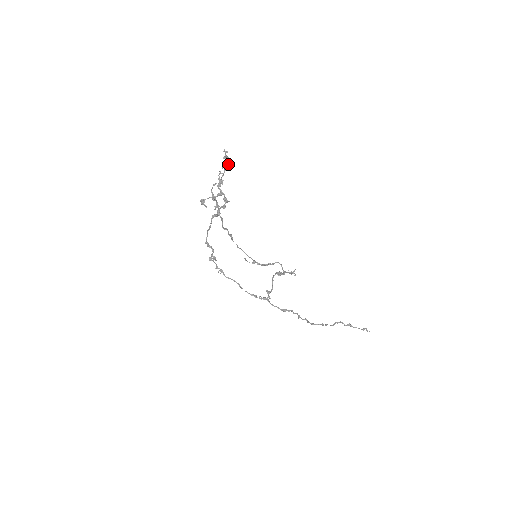
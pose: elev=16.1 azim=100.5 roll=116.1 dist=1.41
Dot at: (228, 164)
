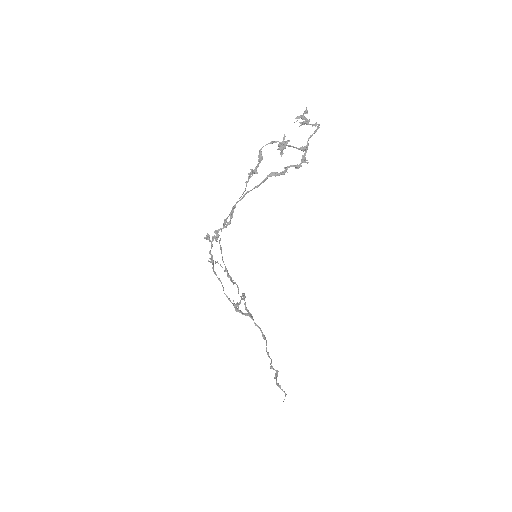
Dot at: occluded
